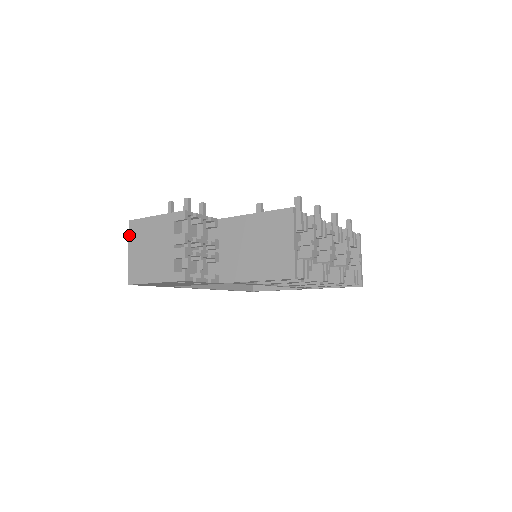
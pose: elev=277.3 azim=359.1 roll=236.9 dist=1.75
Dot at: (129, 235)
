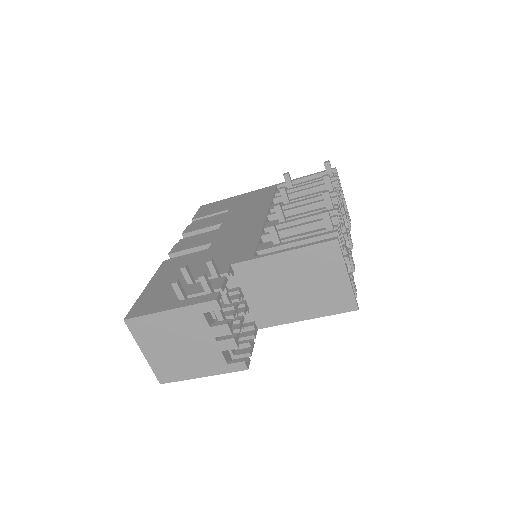
Dot at: (133, 336)
